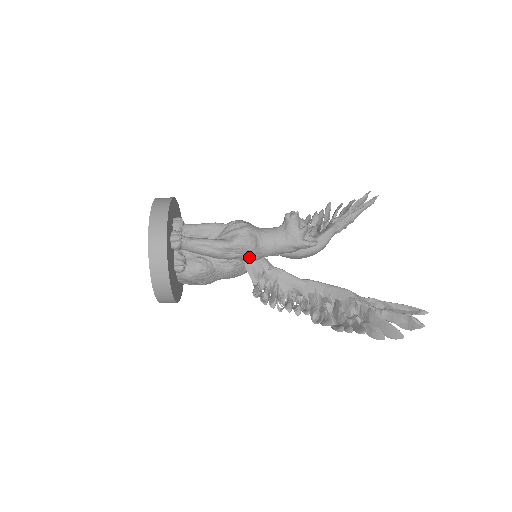
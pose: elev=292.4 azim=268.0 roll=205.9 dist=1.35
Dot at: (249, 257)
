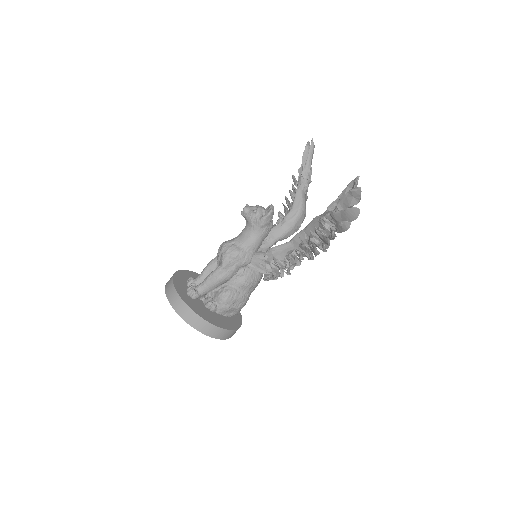
Dot at: (243, 261)
